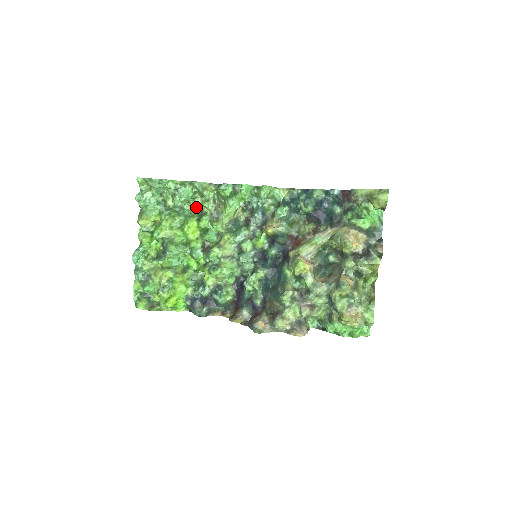
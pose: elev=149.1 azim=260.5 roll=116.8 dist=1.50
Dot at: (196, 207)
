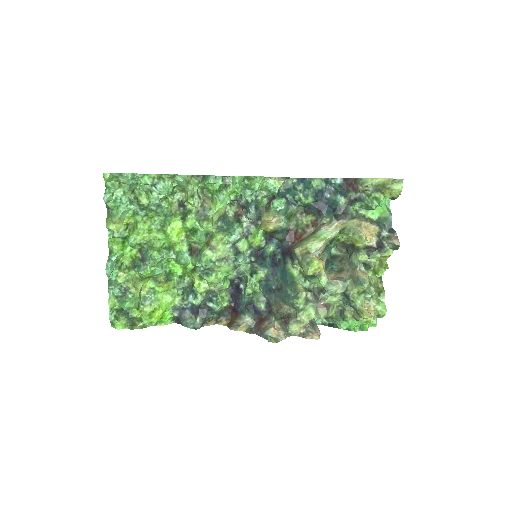
Dot at: (176, 204)
